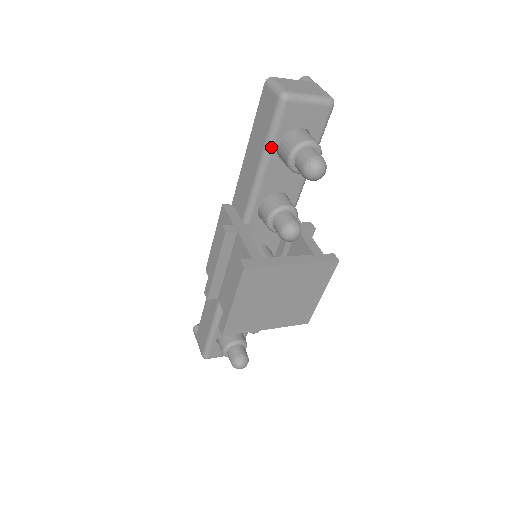
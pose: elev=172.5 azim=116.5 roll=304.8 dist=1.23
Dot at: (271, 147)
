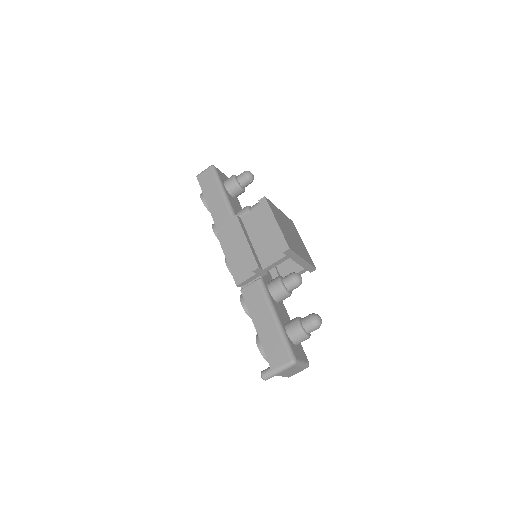
Dot at: (222, 185)
